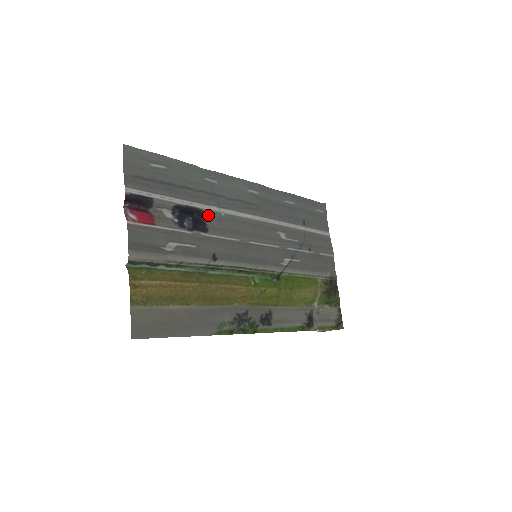
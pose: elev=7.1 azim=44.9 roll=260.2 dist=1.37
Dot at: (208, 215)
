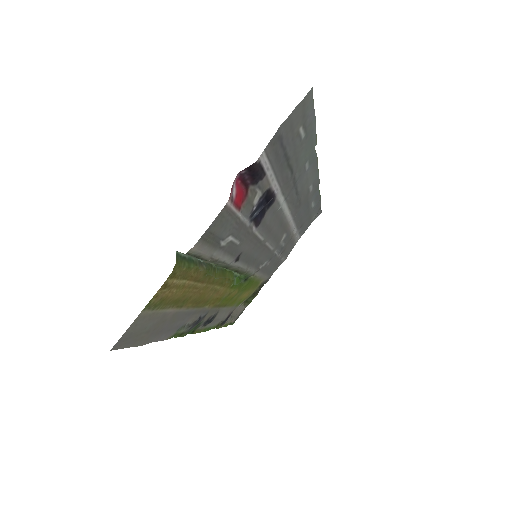
Dot at: (273, 205)
